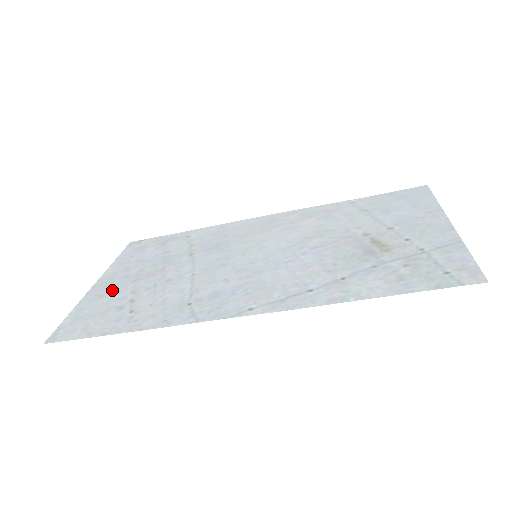
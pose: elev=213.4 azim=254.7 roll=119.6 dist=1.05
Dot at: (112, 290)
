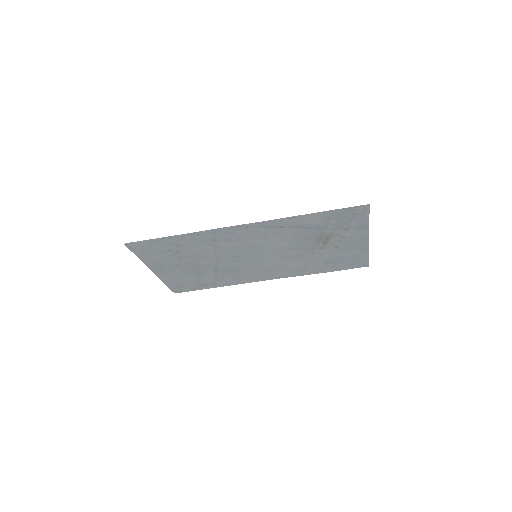
Dot at: (164, 263)
